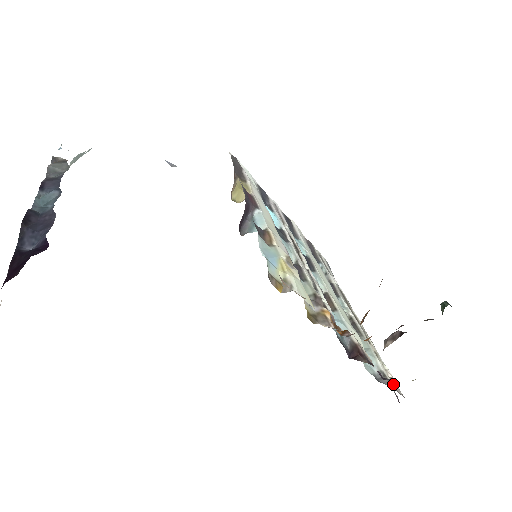
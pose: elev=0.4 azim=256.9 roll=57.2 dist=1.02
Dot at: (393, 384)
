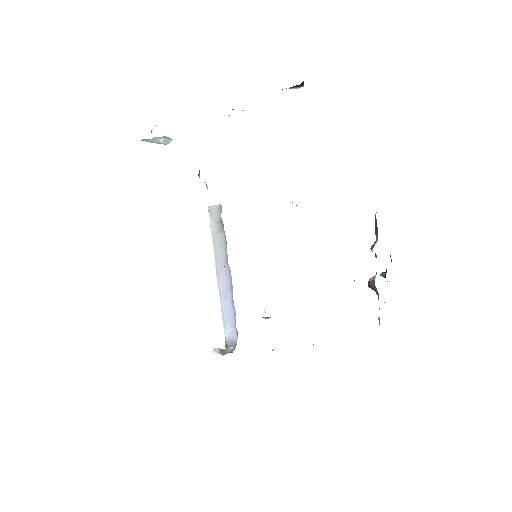
Dot at: occluded
